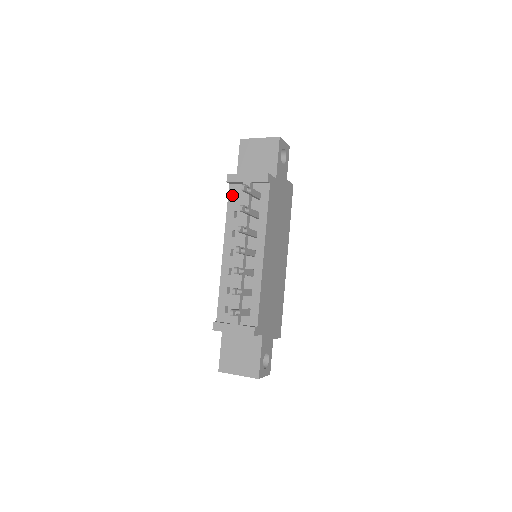
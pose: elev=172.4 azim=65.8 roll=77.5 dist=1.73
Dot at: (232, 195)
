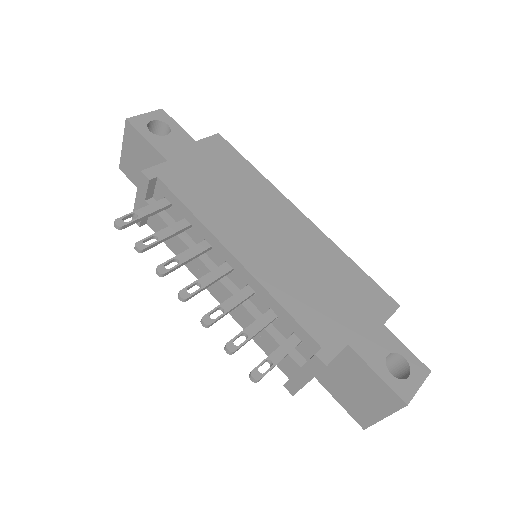
Dot at: occluded
